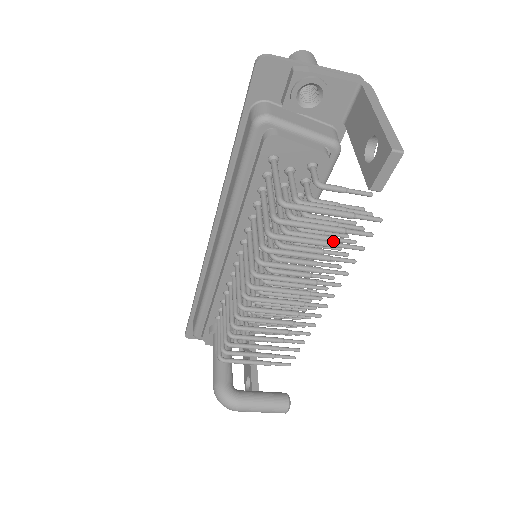
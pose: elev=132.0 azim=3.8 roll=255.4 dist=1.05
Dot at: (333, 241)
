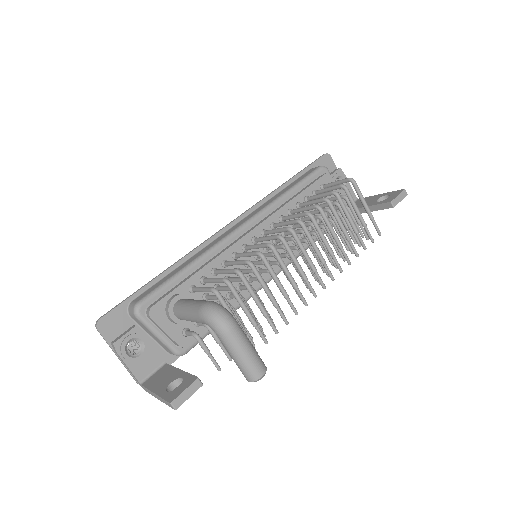
Dot at: (356, 229)
